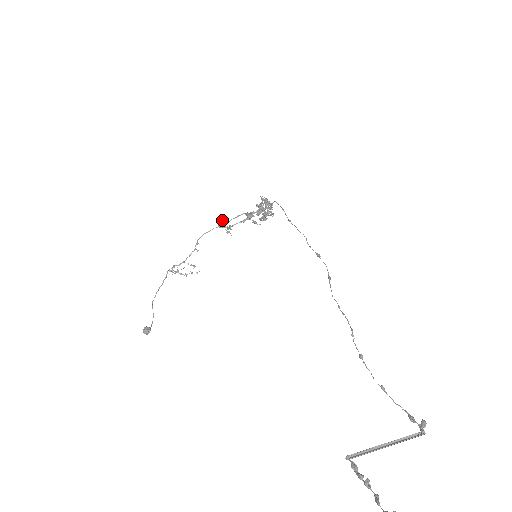
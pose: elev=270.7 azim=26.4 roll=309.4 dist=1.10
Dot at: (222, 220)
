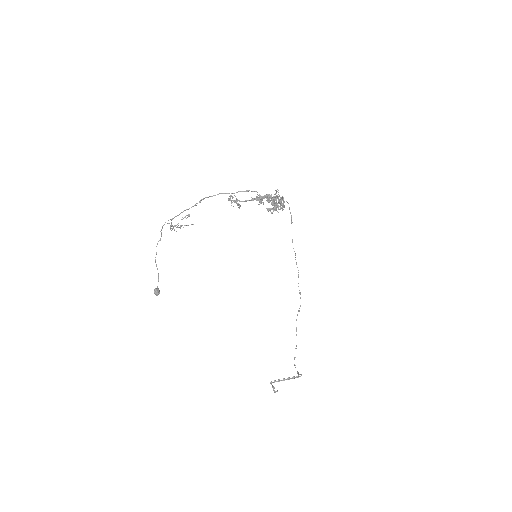
Dot at: occluded
